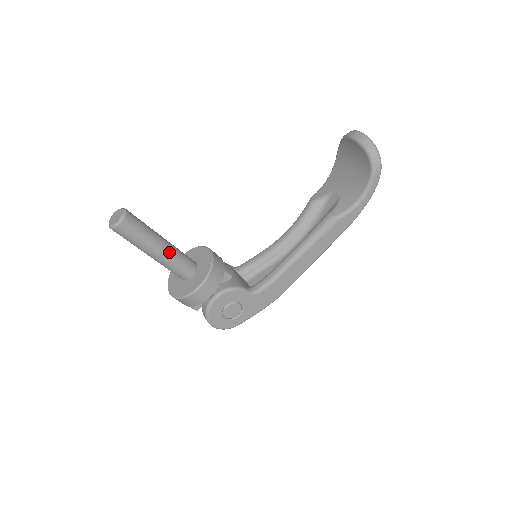
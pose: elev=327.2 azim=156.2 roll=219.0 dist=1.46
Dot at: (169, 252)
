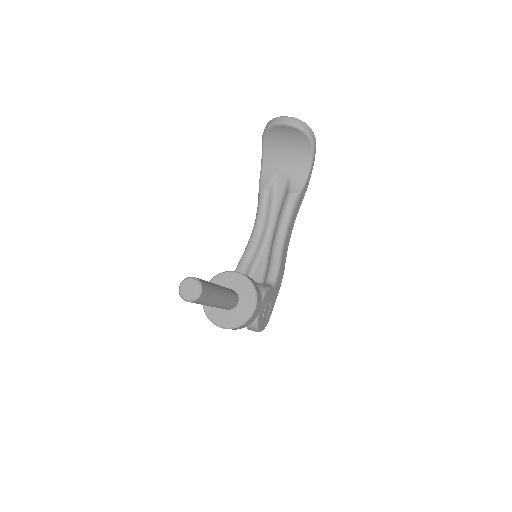
Dot at: (225, 292)
